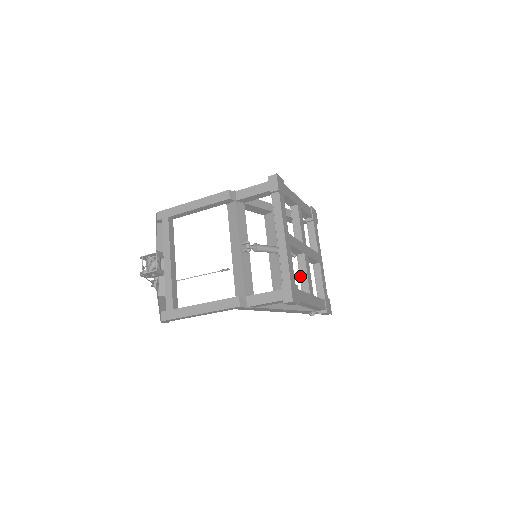
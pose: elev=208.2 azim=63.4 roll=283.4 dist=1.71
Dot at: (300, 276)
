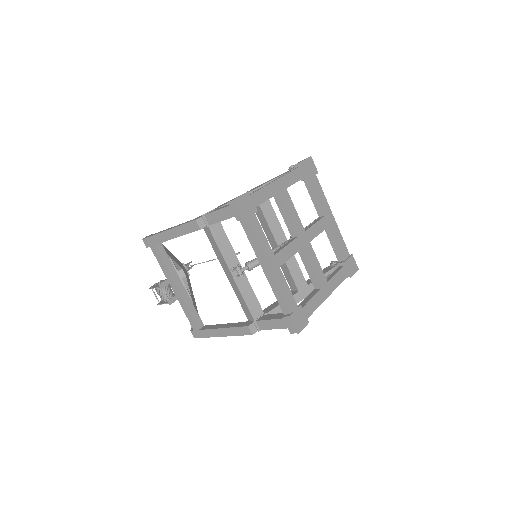
Dot at: (307, 270)
